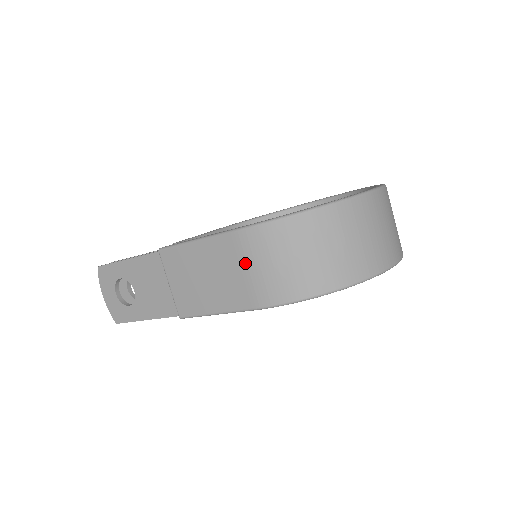
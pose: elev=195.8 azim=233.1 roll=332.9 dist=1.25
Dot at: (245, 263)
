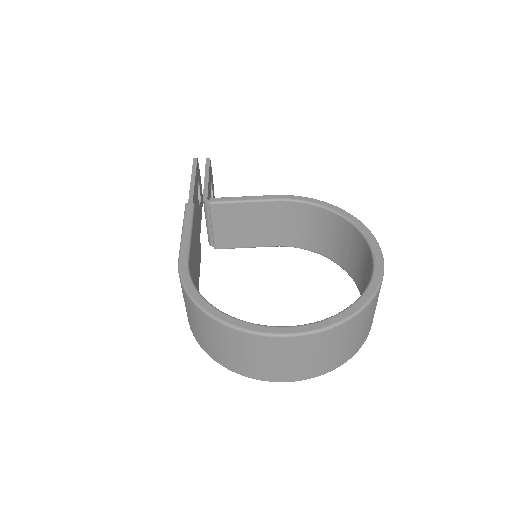
Dot at: occluded
